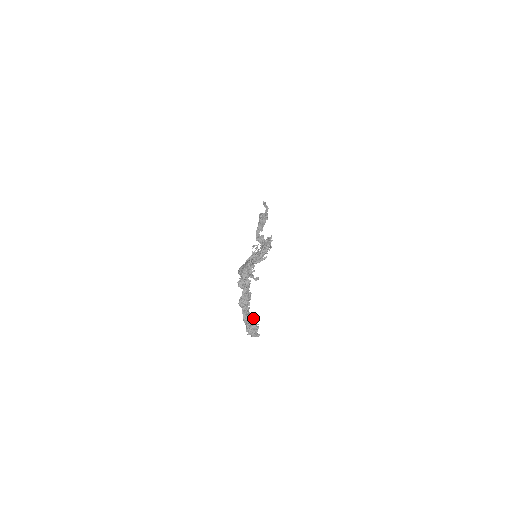
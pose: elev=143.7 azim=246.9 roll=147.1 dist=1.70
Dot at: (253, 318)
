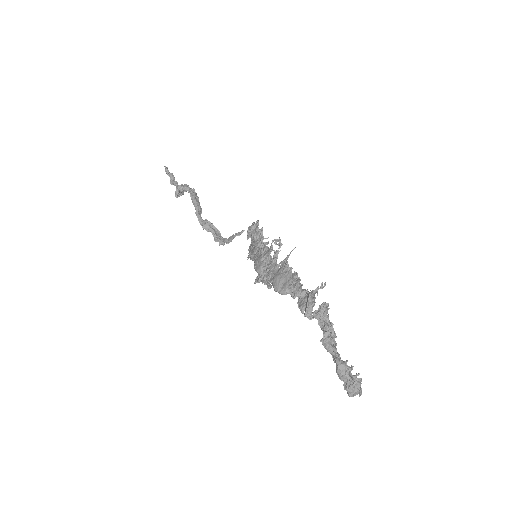
Dot at: (353, 366)
